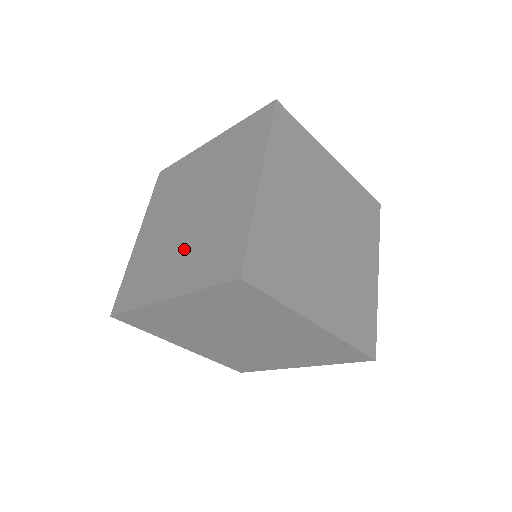
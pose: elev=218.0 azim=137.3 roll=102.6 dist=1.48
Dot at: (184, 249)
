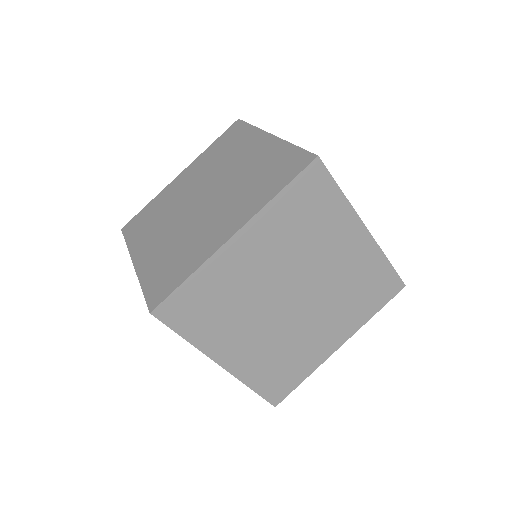
Dot at: (222, 207)
